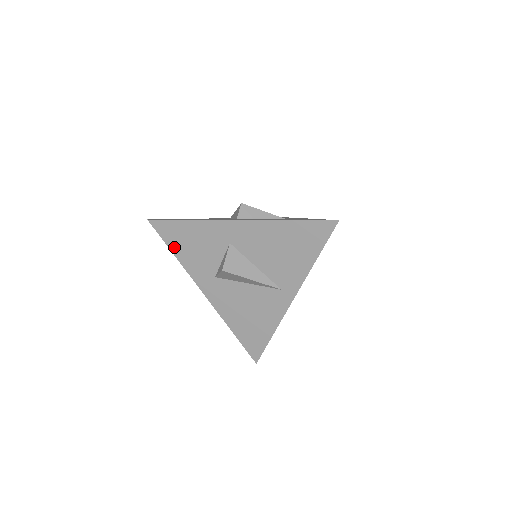
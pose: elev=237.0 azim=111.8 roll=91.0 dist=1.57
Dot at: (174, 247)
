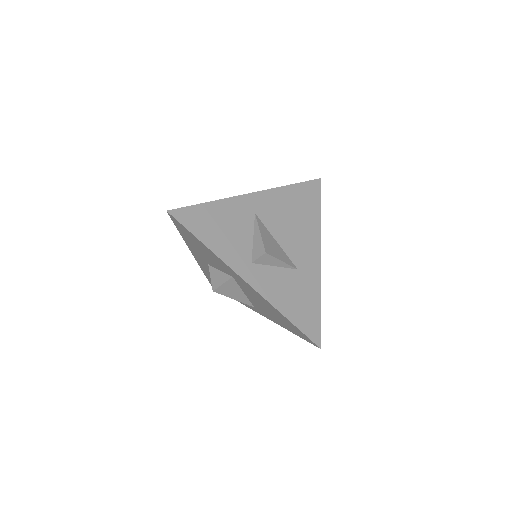
Dot at: (183, 234)
